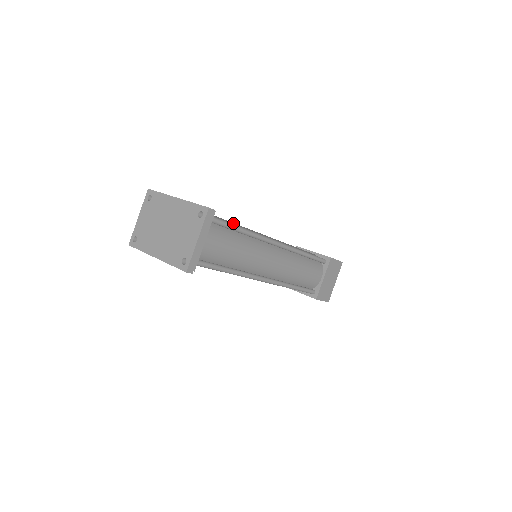
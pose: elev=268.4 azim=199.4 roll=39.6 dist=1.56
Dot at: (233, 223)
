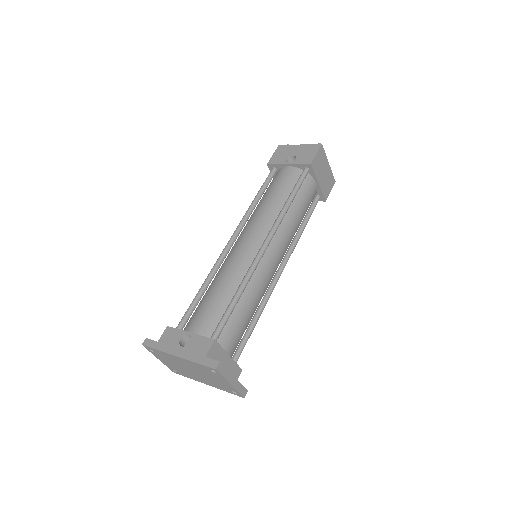
Dot at: (223, 289)
